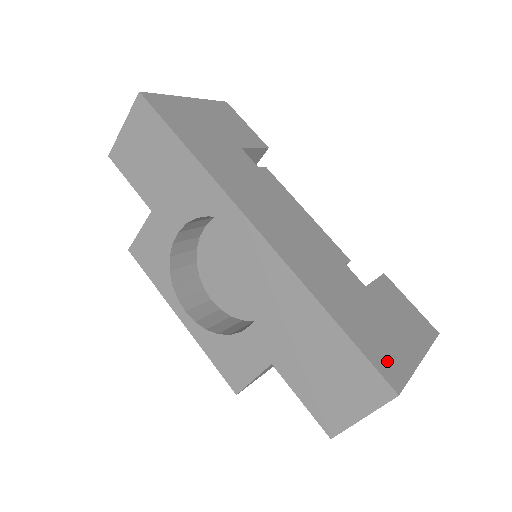
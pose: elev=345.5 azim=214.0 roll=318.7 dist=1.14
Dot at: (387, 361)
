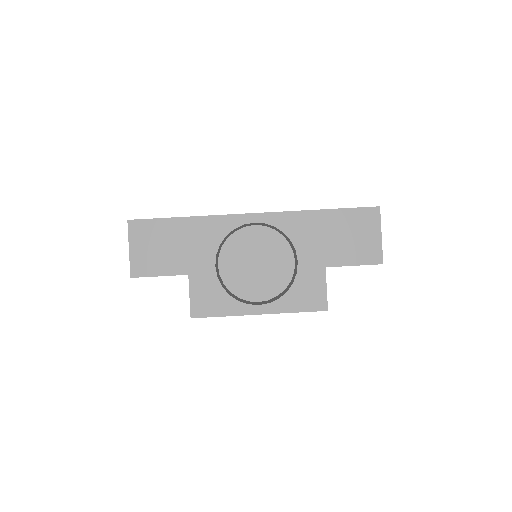
Dot at: occluded
